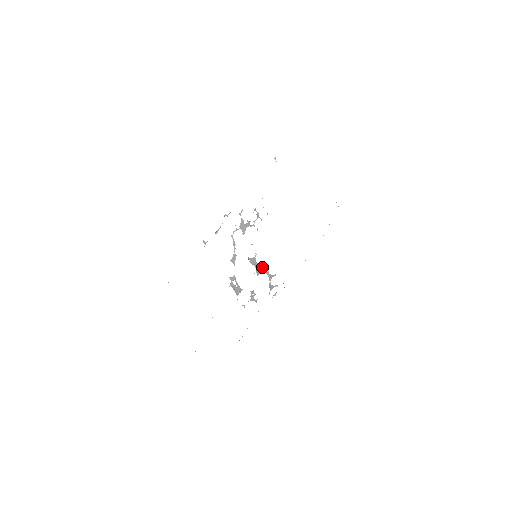
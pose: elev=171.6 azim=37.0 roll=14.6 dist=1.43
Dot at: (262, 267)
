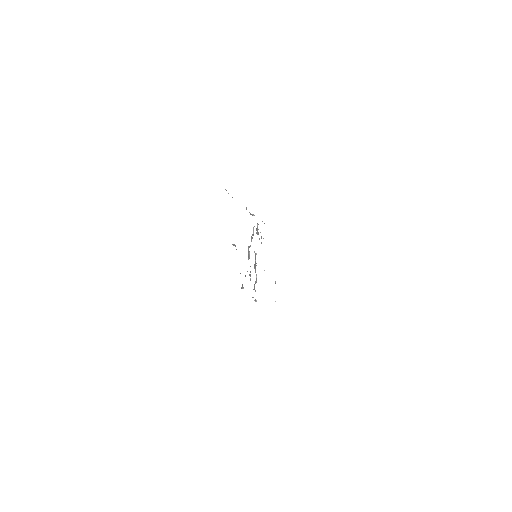
Dot at: occluded
